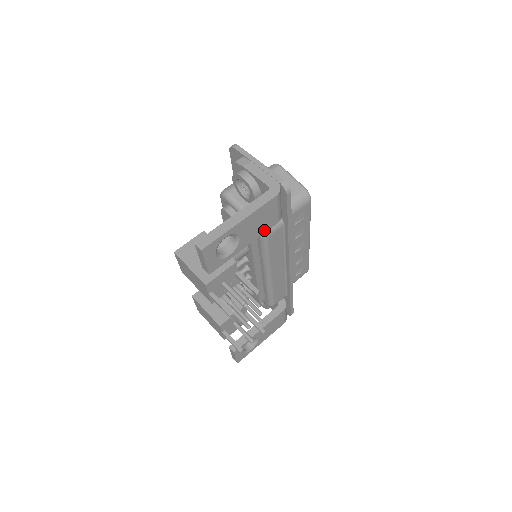
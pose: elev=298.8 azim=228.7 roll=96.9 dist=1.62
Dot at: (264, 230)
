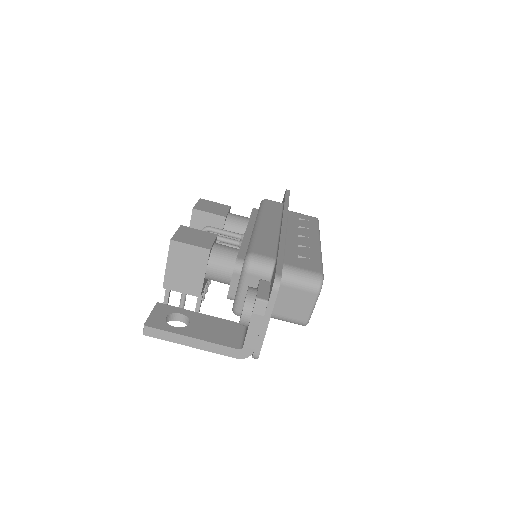
Dot at: occluded
